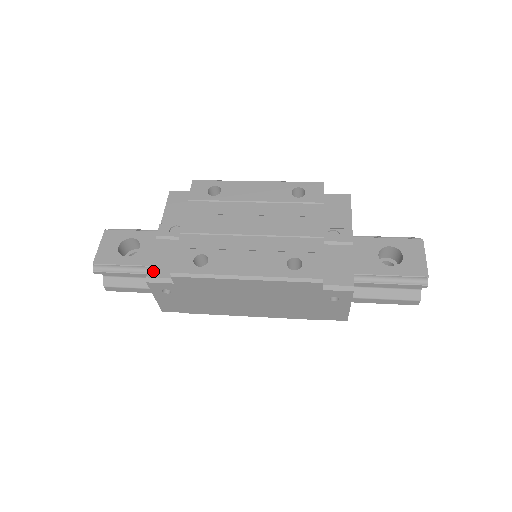
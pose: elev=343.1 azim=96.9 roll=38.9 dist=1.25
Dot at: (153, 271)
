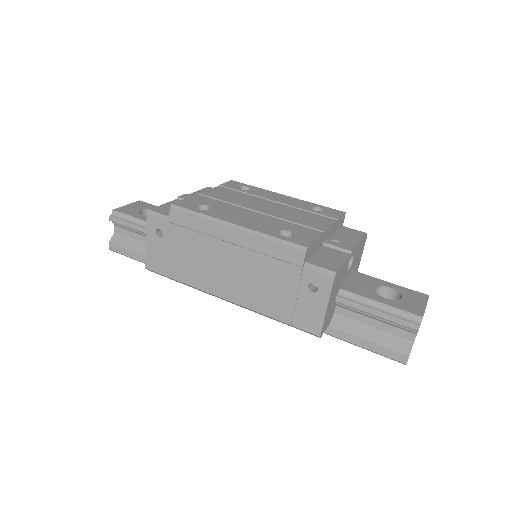
Dot at: (158, 209)
